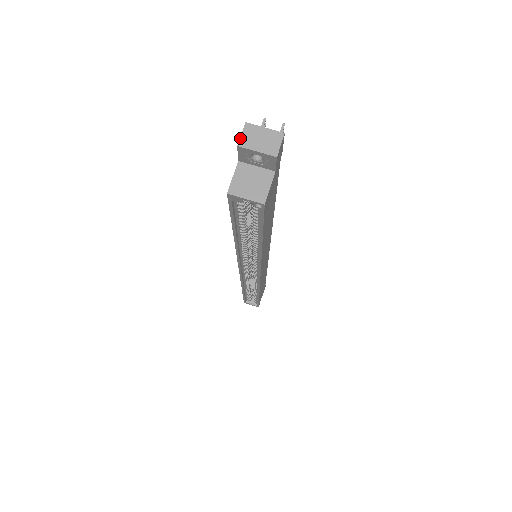
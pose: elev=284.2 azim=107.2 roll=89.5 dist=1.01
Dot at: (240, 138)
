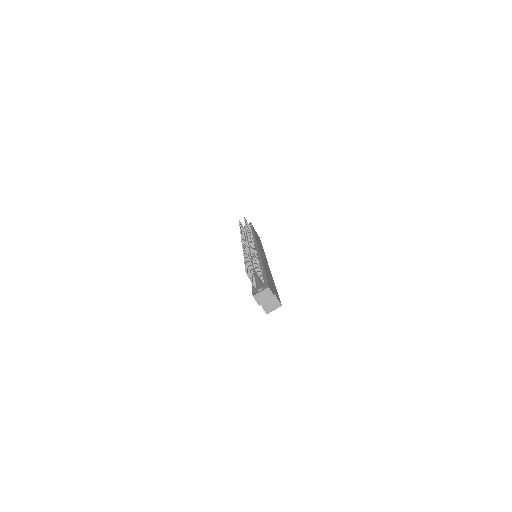
Dot at: (257, 303)
